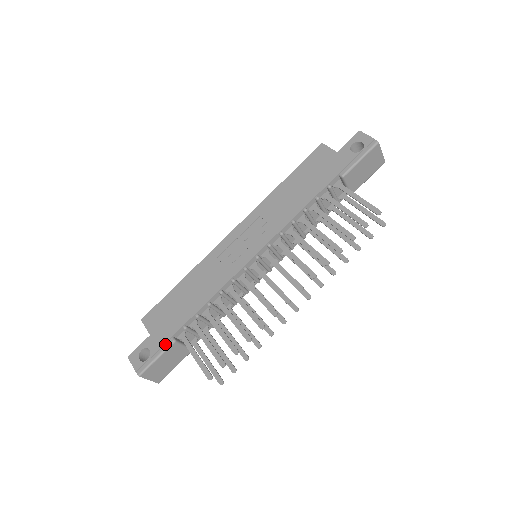
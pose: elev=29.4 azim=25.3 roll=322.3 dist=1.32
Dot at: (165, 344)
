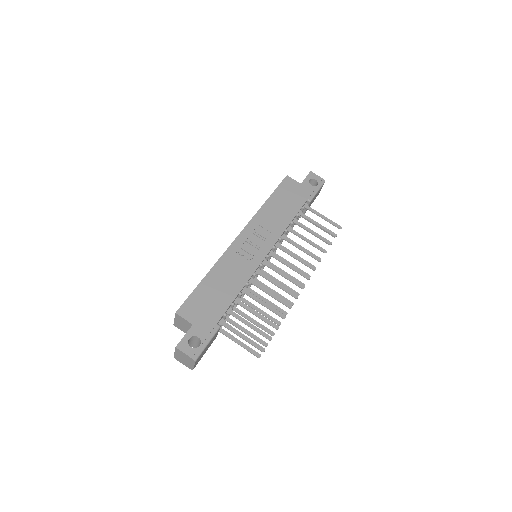
Dot at: (212, 330)
